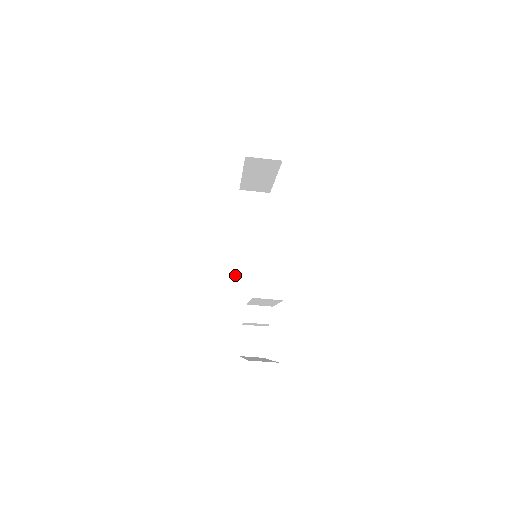
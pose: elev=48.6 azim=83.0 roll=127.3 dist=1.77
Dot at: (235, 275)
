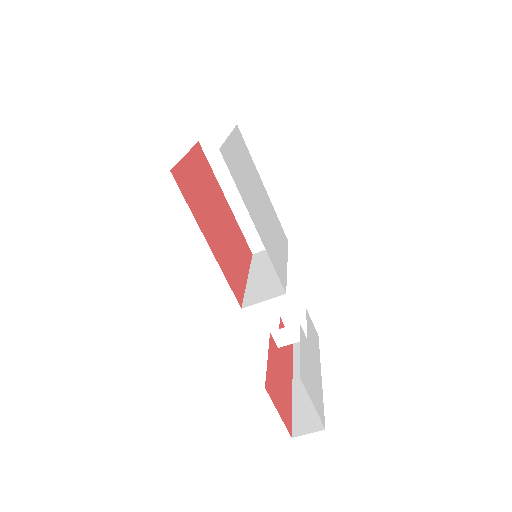
Dot at: (250, 241)
